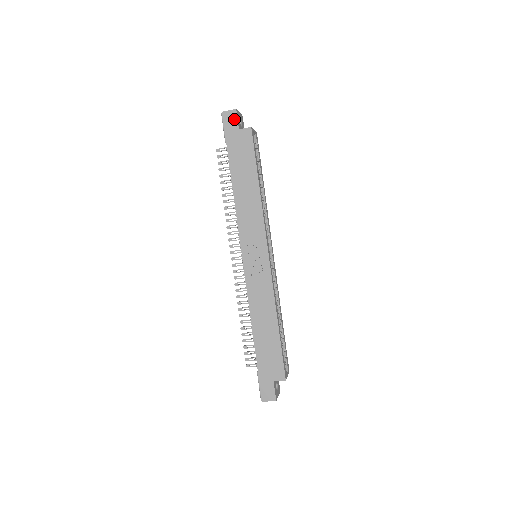
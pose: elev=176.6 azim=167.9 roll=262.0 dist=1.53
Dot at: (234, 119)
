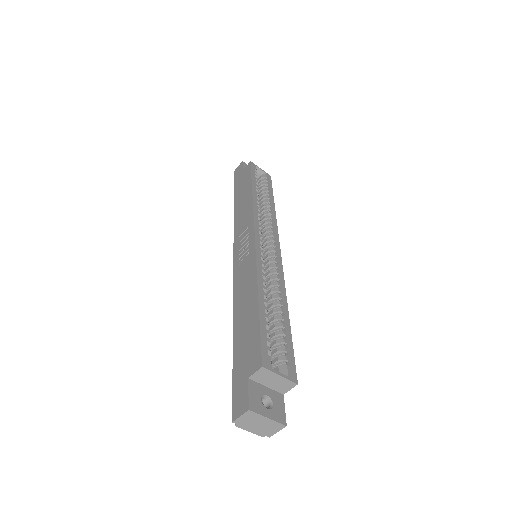
Dot at: (241, 168)
